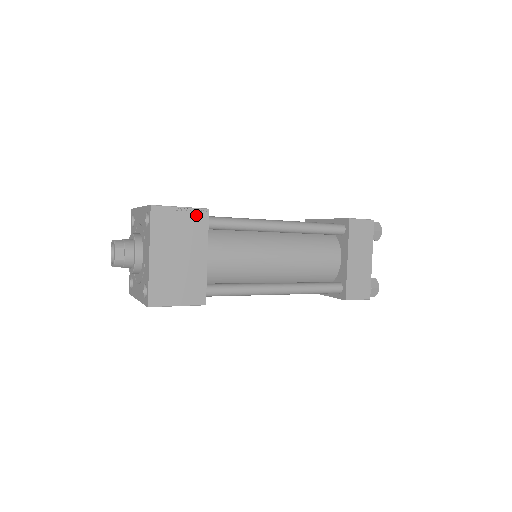
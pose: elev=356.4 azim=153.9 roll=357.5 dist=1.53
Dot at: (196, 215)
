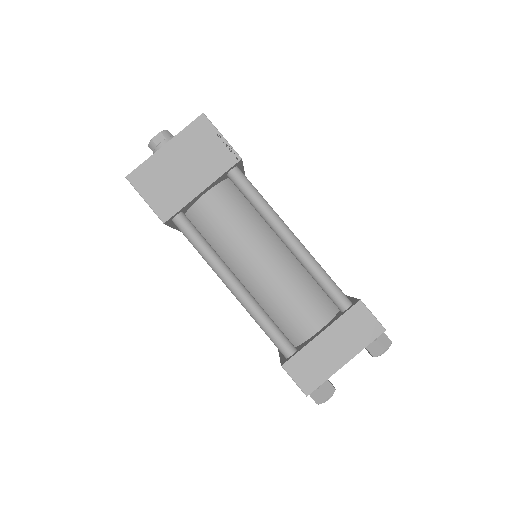
Dot at: (227, 153)
